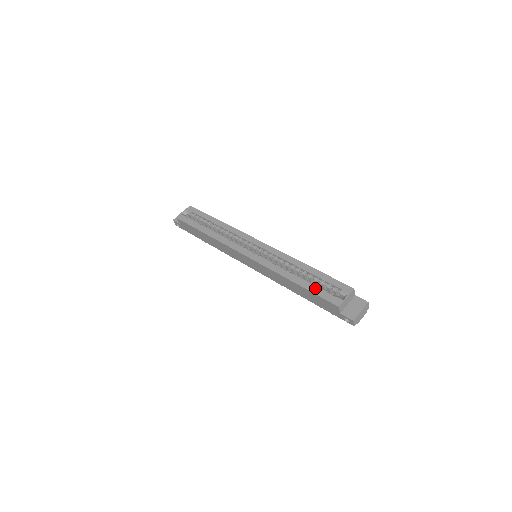
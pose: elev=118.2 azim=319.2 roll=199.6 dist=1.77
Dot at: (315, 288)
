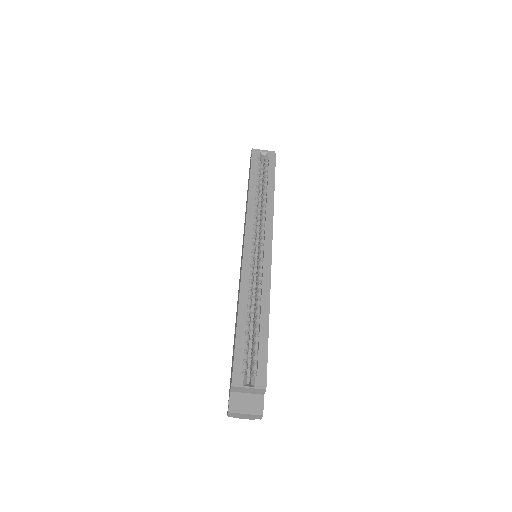
Dot at: (242, 344)
